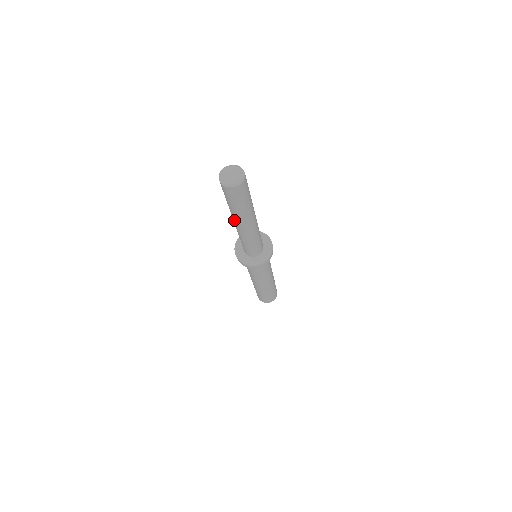
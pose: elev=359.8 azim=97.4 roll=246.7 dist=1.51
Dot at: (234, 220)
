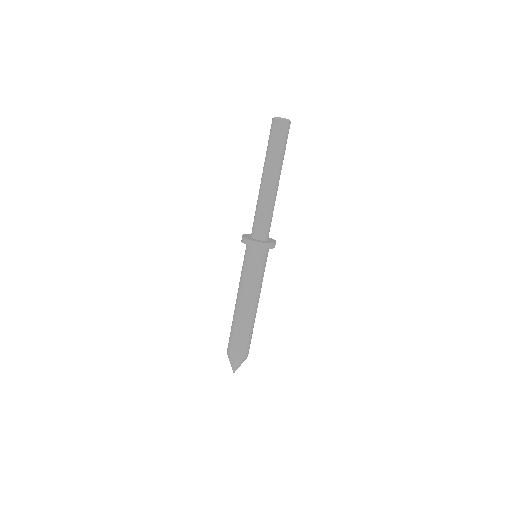
Dot at: (272, 175)
